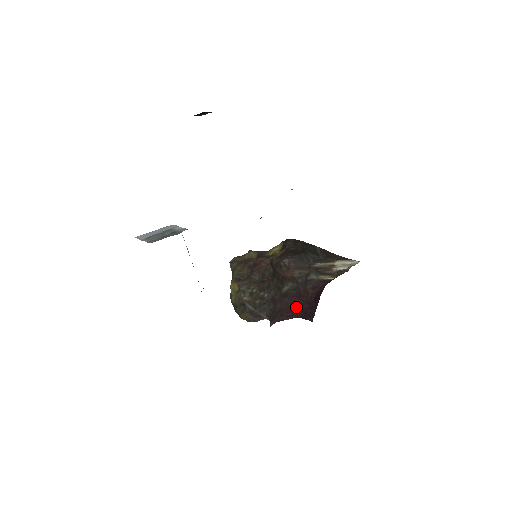
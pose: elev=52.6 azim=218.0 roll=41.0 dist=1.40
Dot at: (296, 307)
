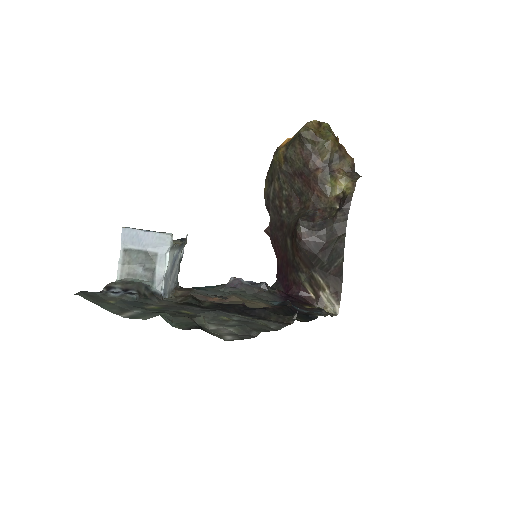
Dot at: (282, 259)
